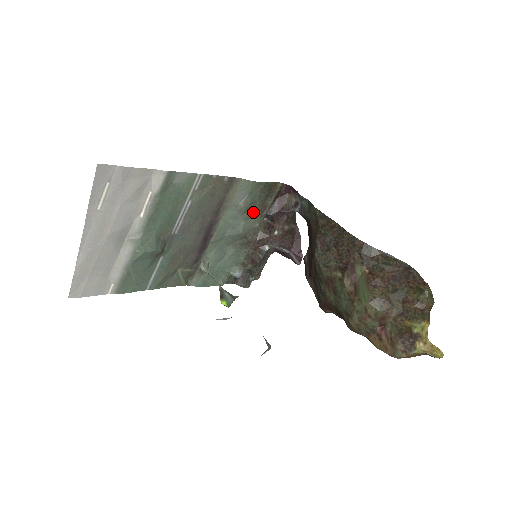
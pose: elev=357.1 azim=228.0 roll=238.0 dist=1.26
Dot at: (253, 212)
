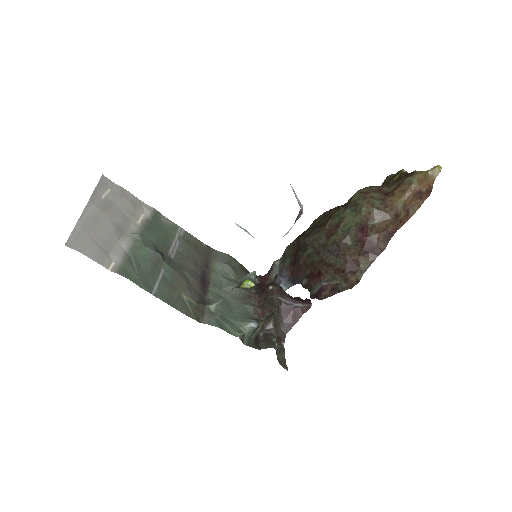
Dot at: (240, 280)
